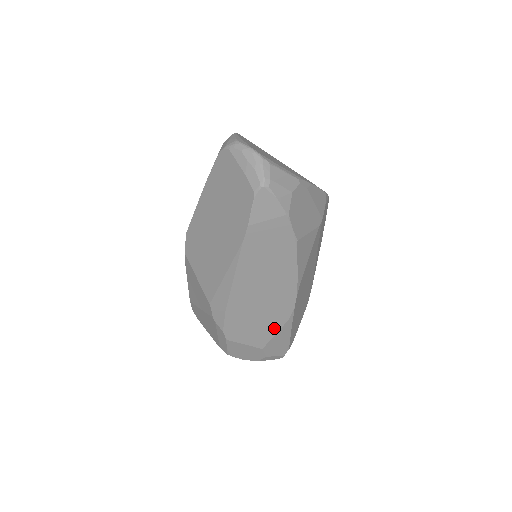
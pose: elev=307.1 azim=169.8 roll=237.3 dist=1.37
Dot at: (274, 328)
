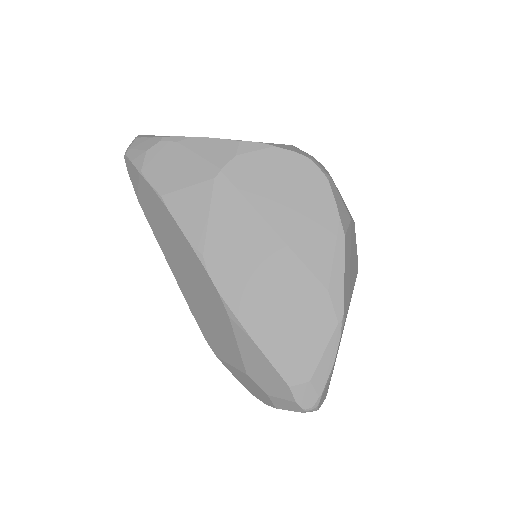
Dot at: (230, 333)
